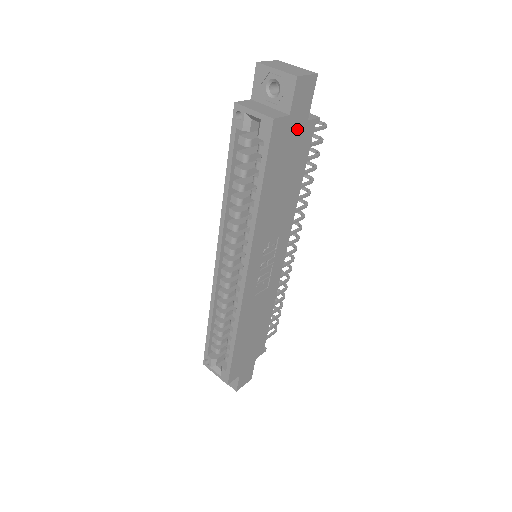
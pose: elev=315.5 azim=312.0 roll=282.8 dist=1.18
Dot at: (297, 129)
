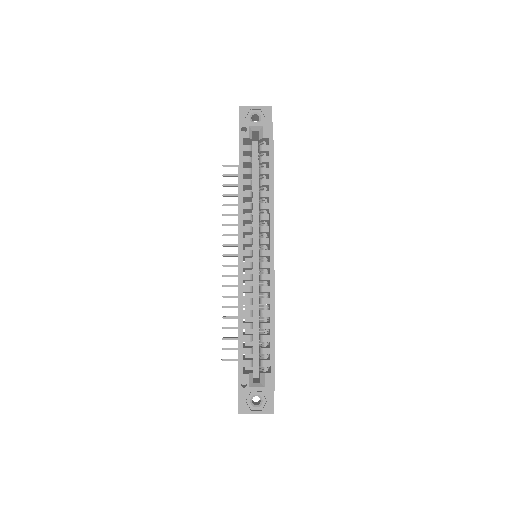
Dot at: occluded
